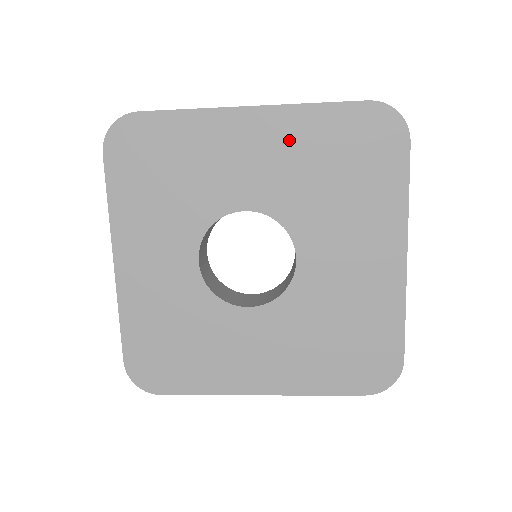
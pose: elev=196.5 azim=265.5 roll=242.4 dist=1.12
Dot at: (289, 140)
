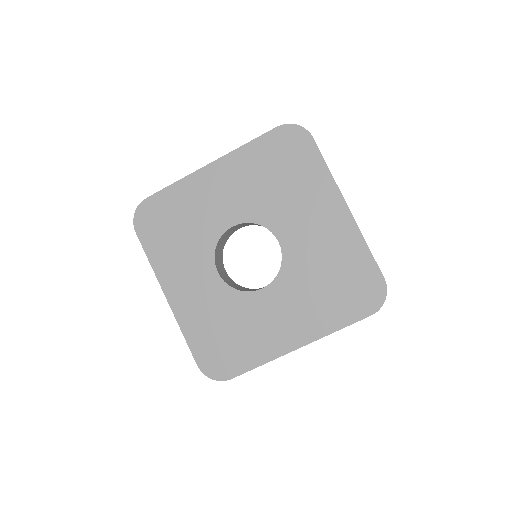
Dot at: (240, 172)
